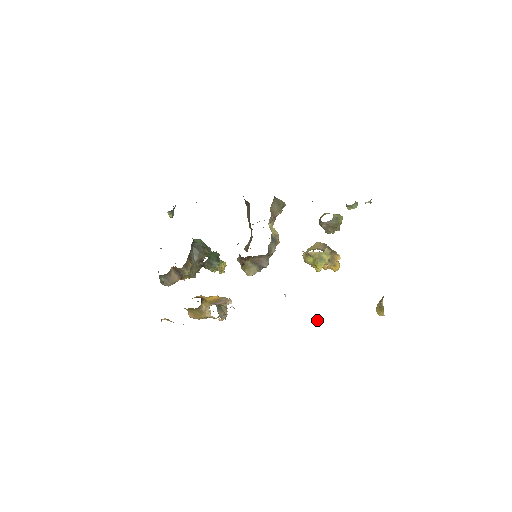
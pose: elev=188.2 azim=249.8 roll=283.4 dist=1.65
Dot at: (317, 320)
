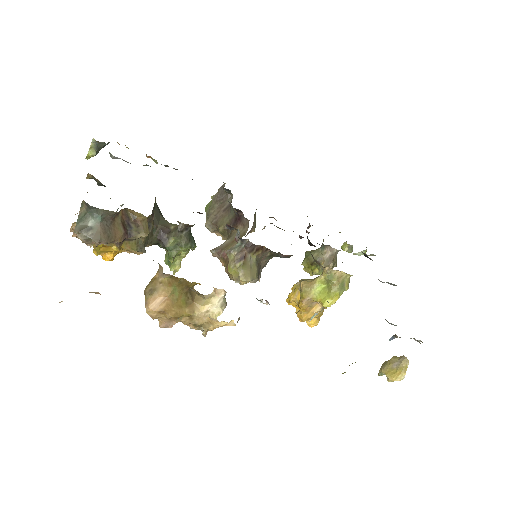
Dot at: (355, 362)
